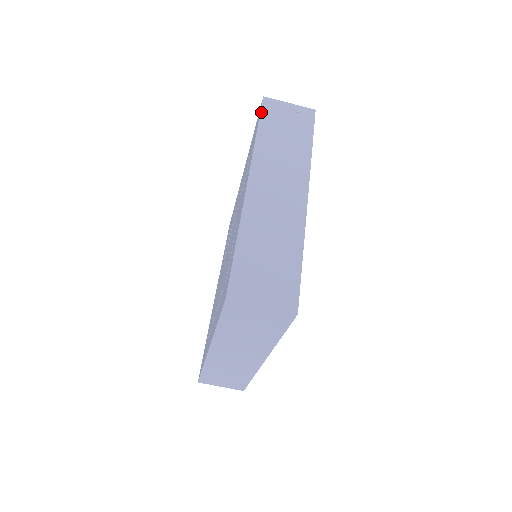
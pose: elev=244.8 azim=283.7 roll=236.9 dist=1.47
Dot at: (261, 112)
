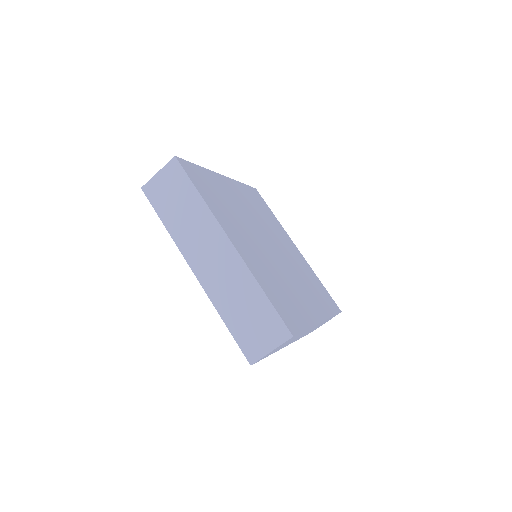
Dot at: (151, 204)
